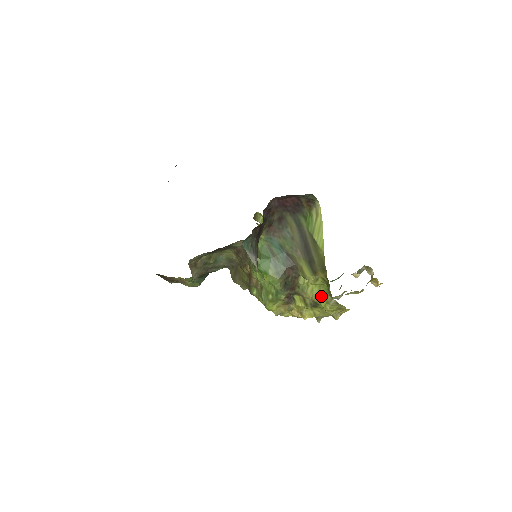
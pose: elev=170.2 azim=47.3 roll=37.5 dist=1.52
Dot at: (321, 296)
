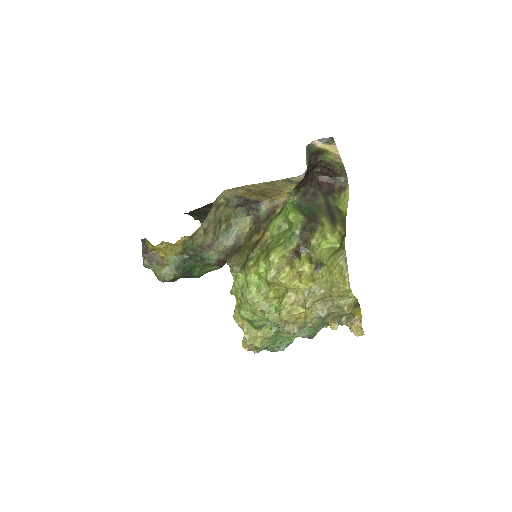
Dot at: (329, 256)
